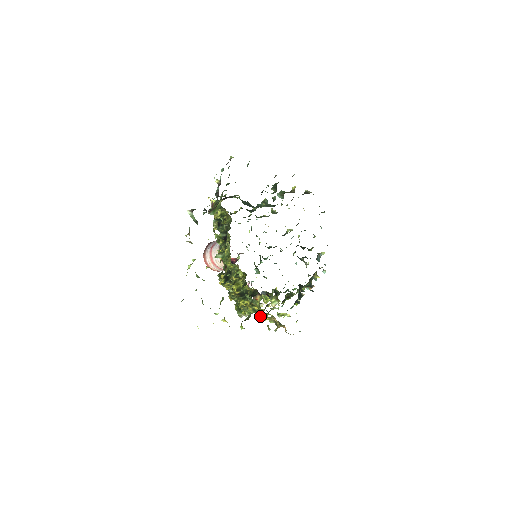
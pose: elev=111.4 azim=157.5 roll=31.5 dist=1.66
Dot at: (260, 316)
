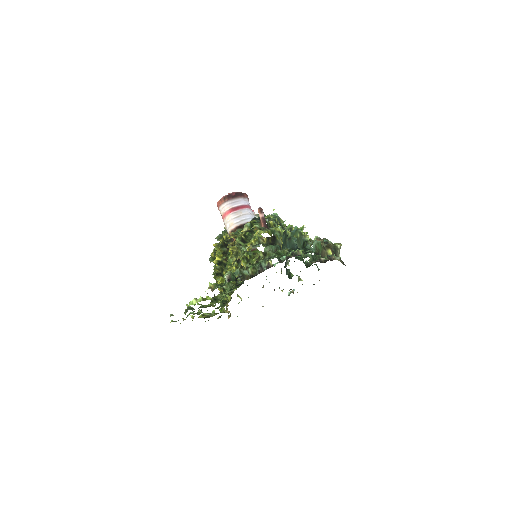
Dot at: occluded
